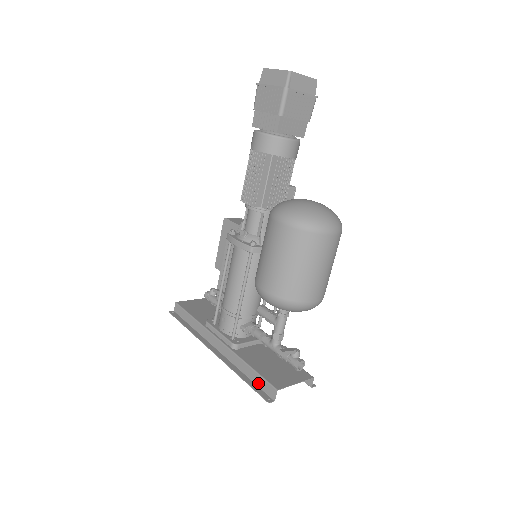
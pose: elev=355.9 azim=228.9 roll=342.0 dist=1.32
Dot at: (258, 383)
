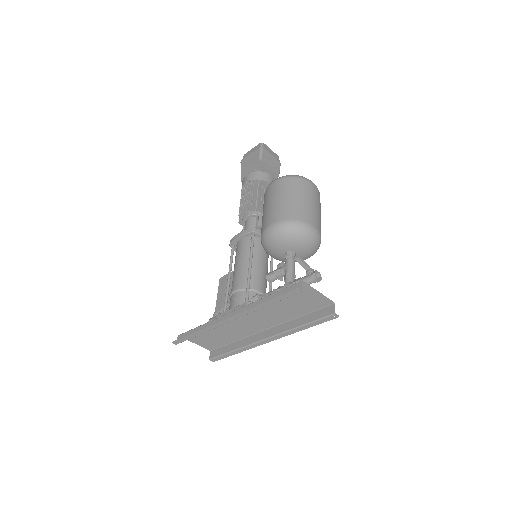
Dot at: occluded
